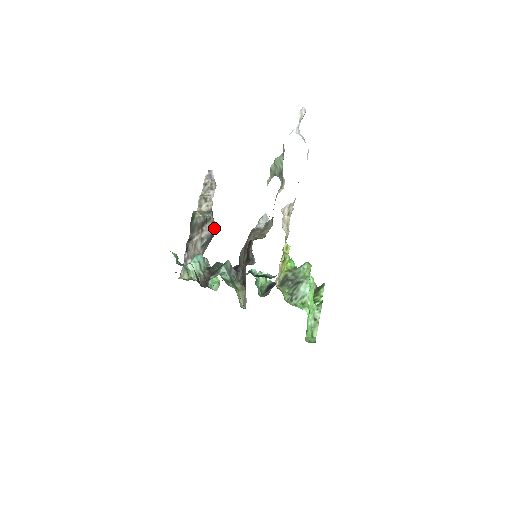
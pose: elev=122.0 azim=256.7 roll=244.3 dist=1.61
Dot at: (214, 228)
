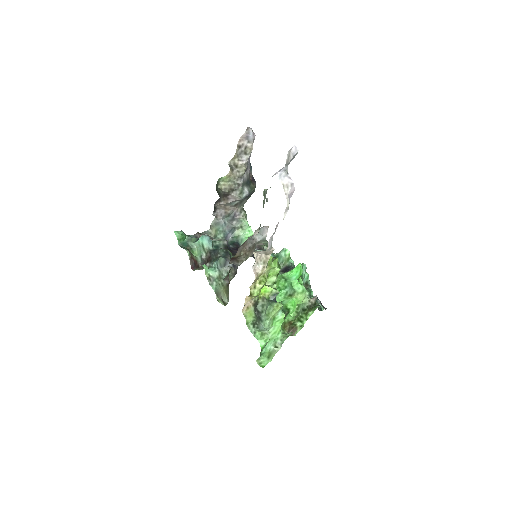
Dot at: (241, 197)
